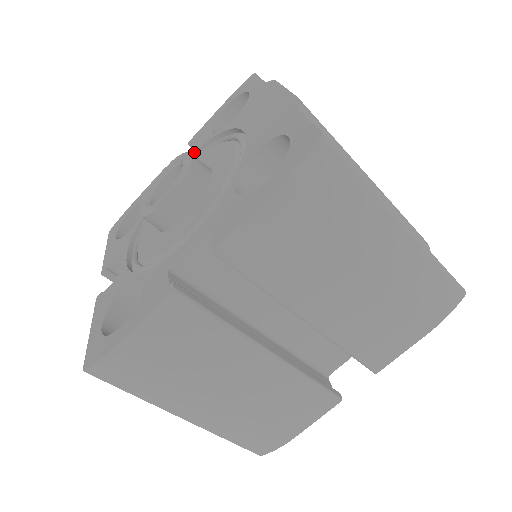
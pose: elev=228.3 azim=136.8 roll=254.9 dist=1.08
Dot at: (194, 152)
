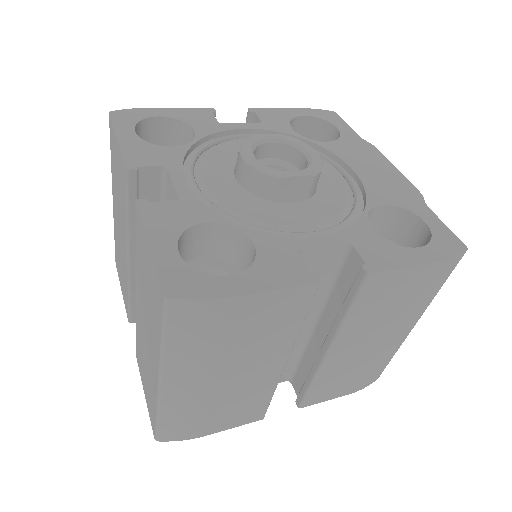
Dot at: (268, 130)
